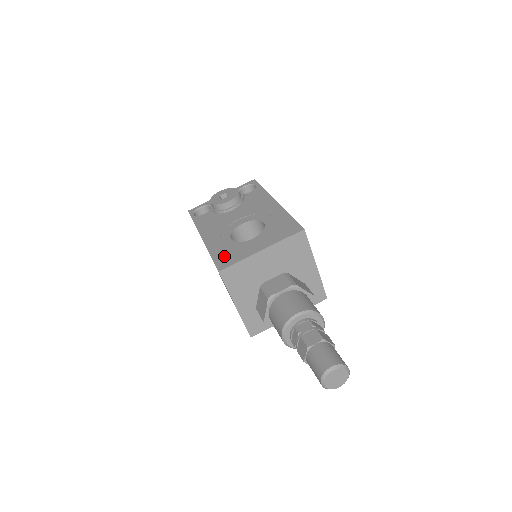
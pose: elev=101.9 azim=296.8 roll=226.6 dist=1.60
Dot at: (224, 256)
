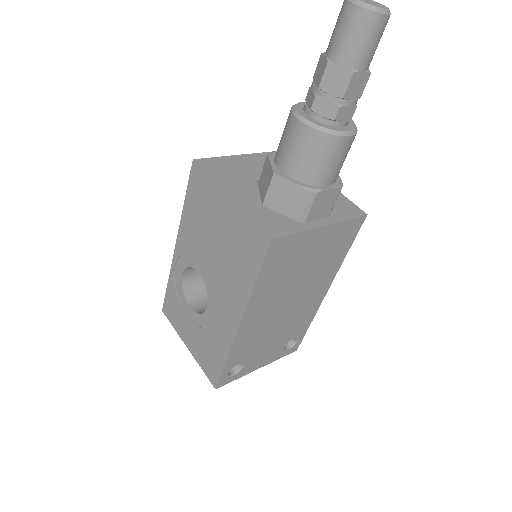
Dot at: occluded
